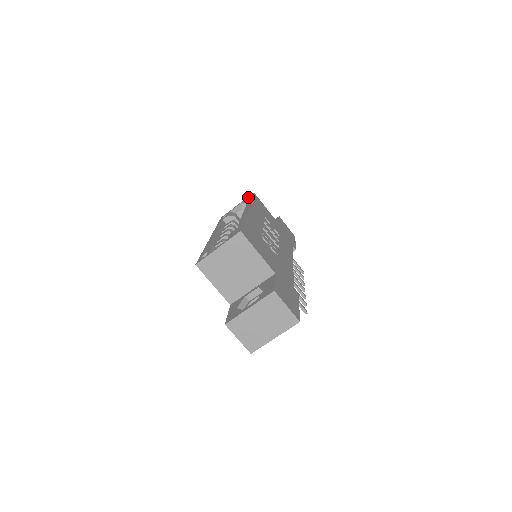
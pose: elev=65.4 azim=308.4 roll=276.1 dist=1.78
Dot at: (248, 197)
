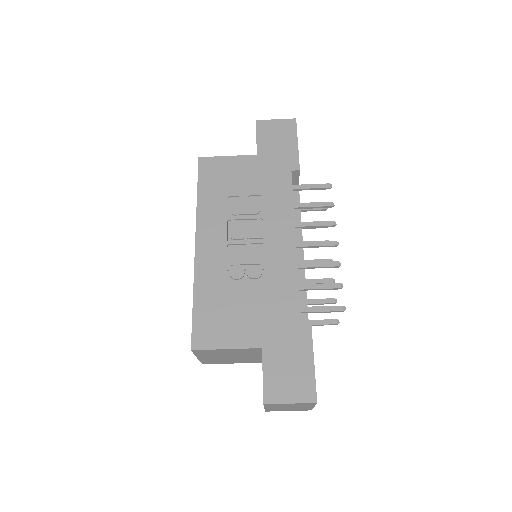
Dot at: occluded
